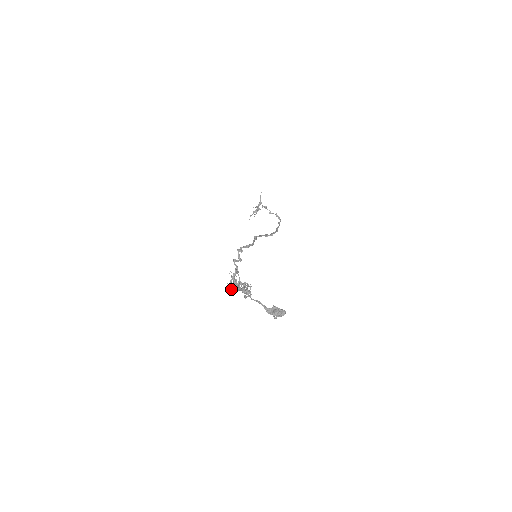
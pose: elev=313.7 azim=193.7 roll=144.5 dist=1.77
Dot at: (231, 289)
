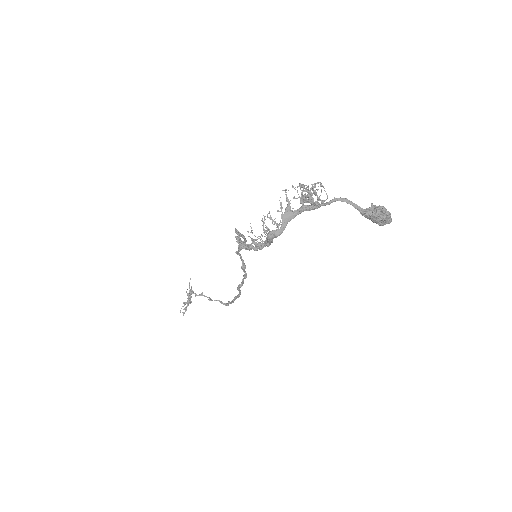
Dot at: occluded
